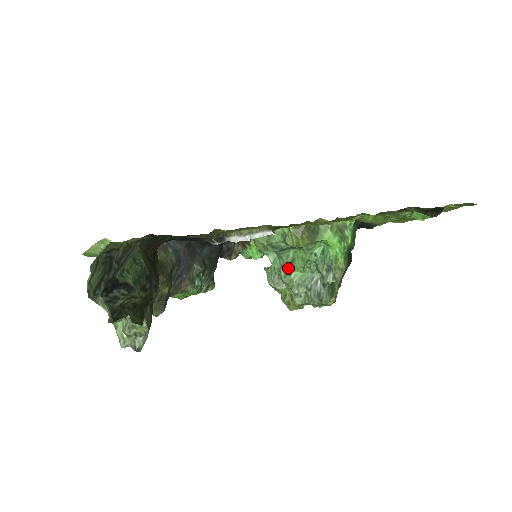
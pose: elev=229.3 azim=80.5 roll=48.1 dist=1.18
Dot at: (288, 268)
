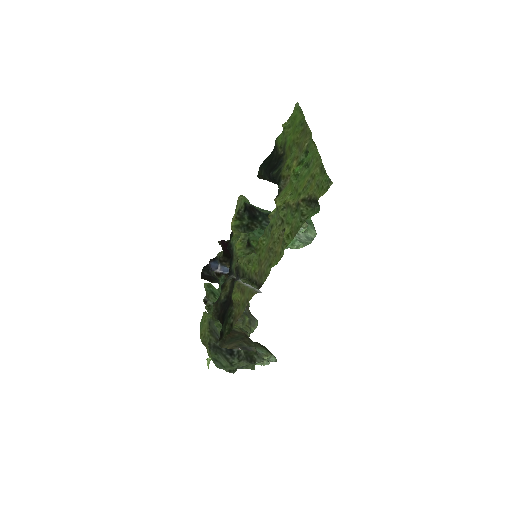
Dot at: occluded
